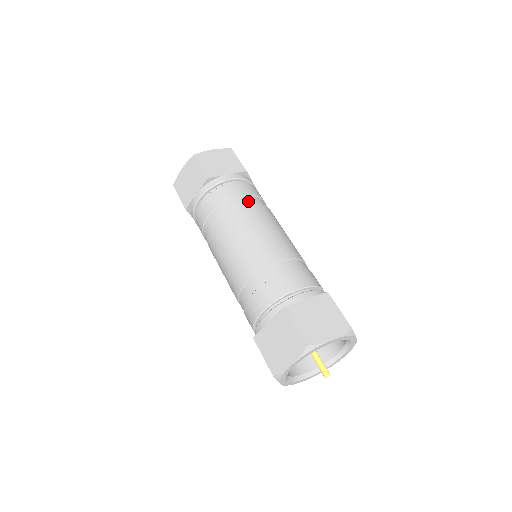
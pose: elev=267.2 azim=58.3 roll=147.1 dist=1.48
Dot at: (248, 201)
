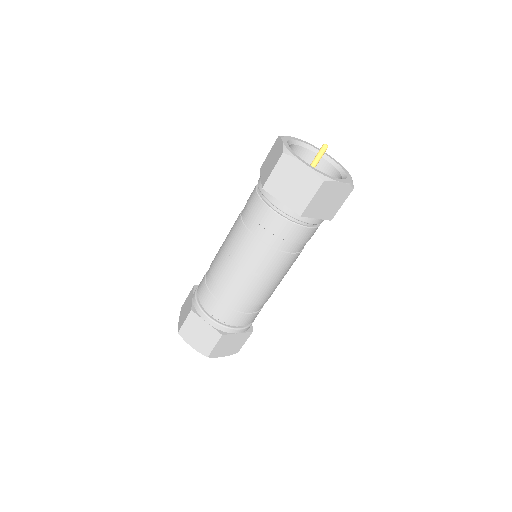
Dot at: (297, 250)
